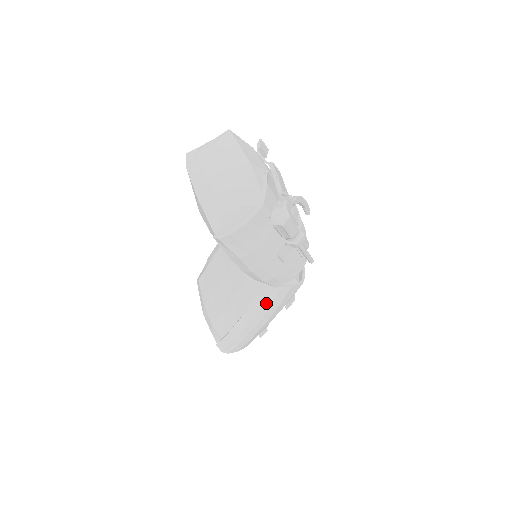
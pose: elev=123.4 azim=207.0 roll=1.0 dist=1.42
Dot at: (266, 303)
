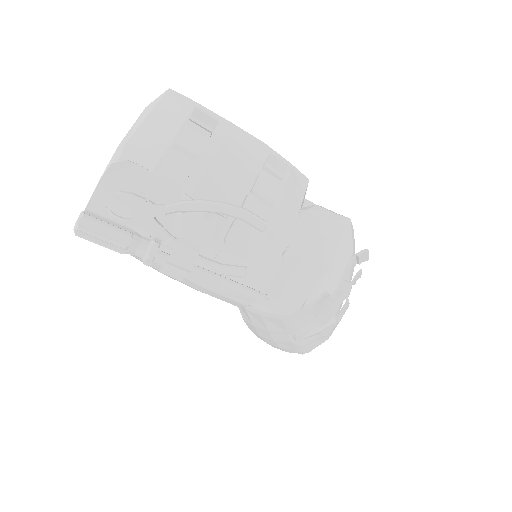
Dot at: (245, 317)
